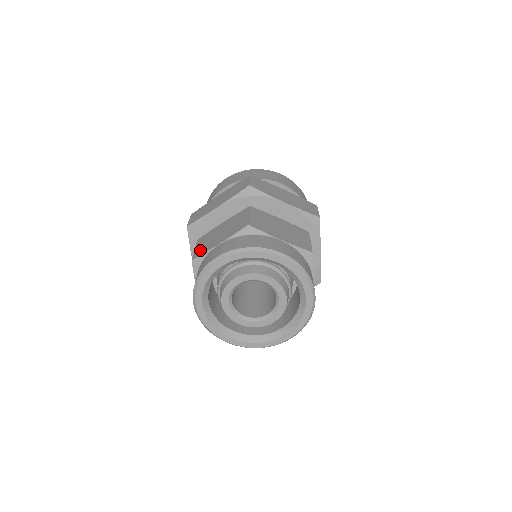
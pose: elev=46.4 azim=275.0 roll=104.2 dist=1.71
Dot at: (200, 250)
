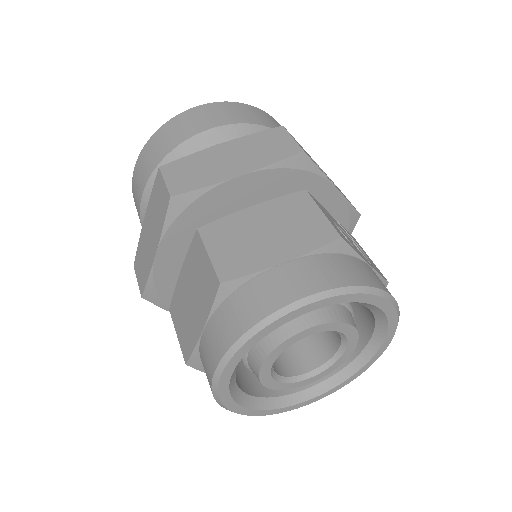
Dot at: (184, 341)
